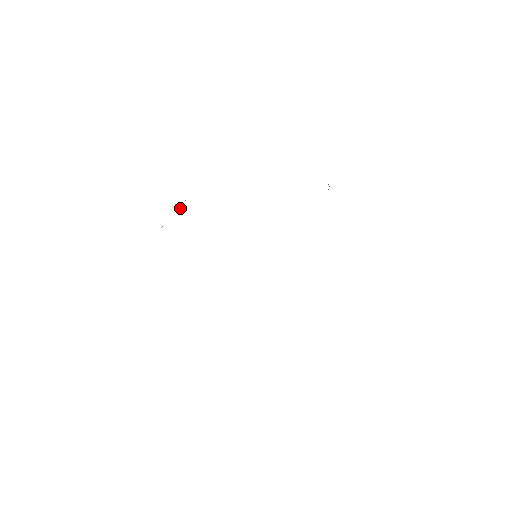
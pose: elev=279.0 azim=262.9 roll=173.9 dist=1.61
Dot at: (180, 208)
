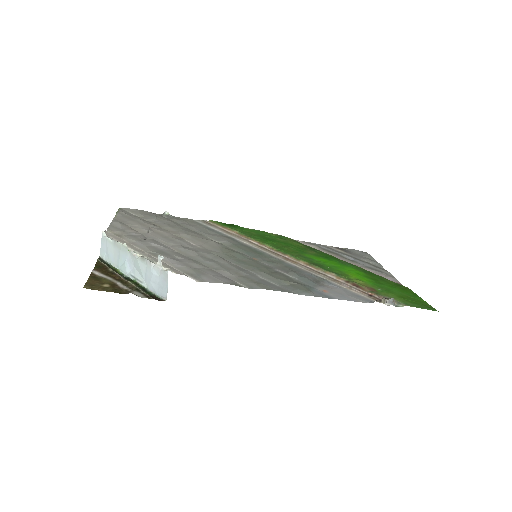
Dot at: (162, 258)
